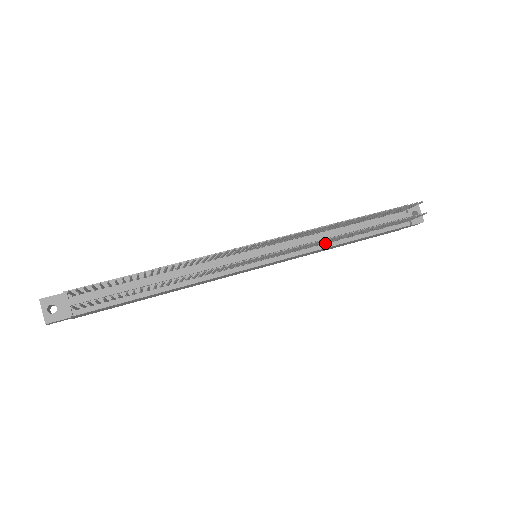
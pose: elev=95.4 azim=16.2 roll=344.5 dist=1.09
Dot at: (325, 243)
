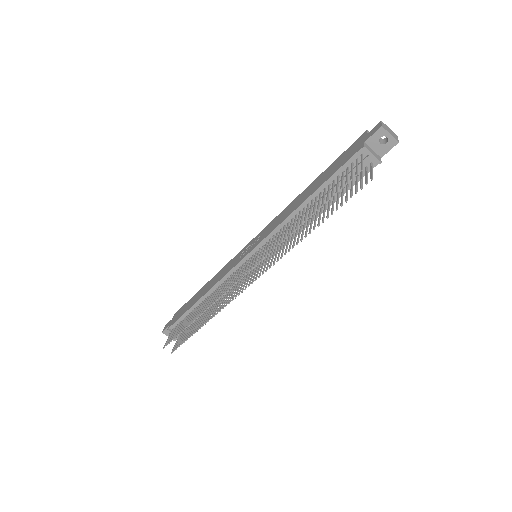
Dot at: occluded
